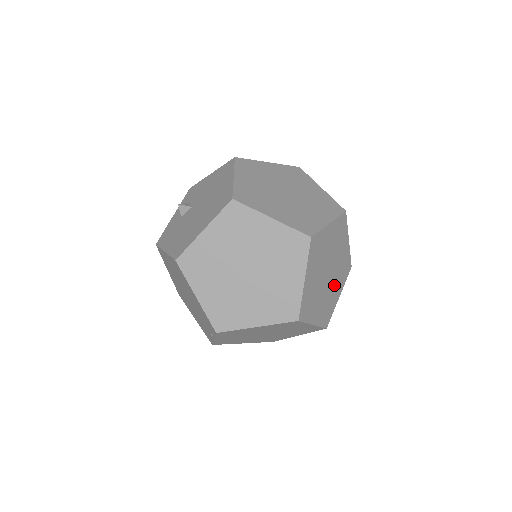
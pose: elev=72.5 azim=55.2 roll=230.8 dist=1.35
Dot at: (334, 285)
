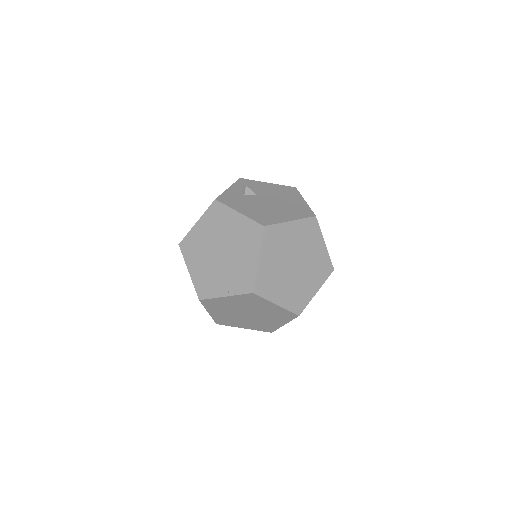
Dot at: occluded
